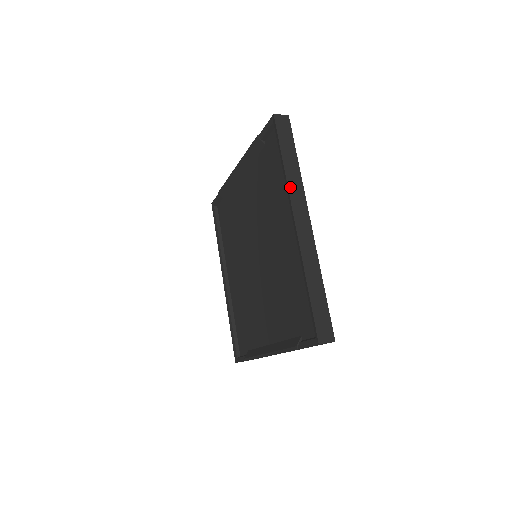
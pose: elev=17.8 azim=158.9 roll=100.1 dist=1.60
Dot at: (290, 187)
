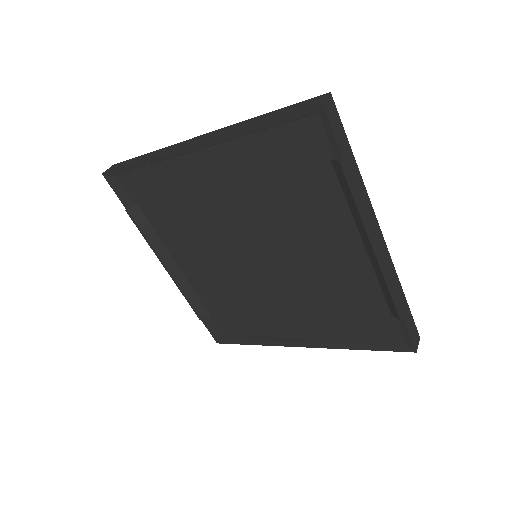
Dot at: (161, 154)
